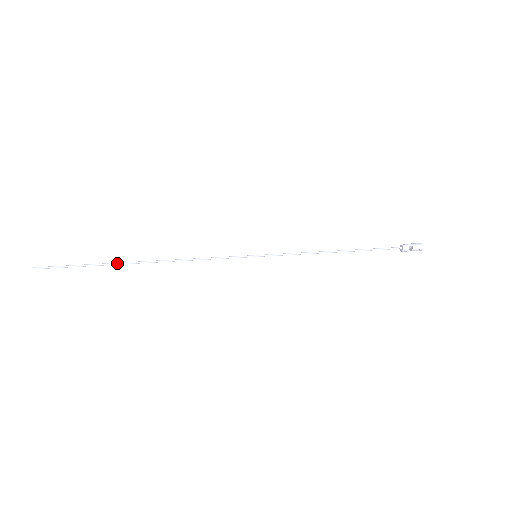
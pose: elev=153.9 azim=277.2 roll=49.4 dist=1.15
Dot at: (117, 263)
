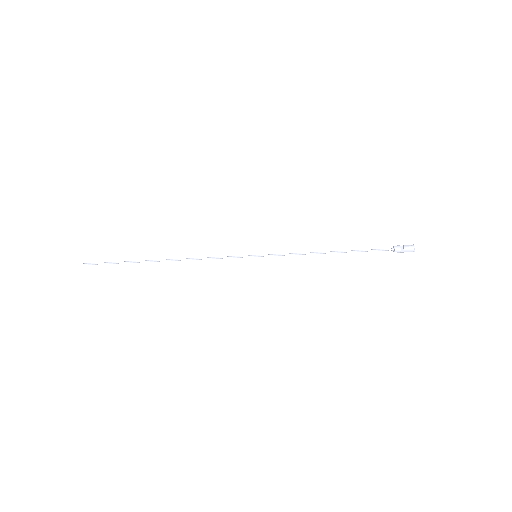
Dot at: (141, 261)
